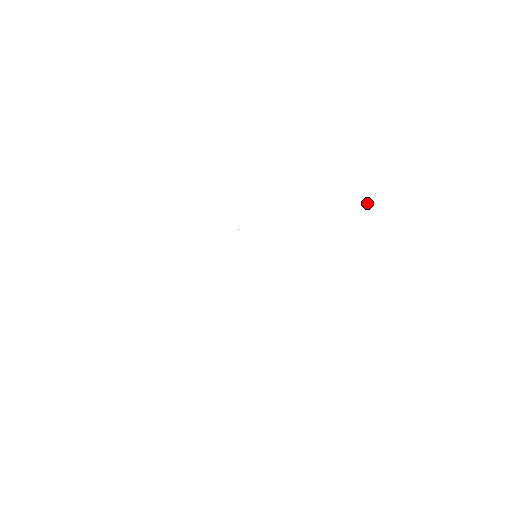
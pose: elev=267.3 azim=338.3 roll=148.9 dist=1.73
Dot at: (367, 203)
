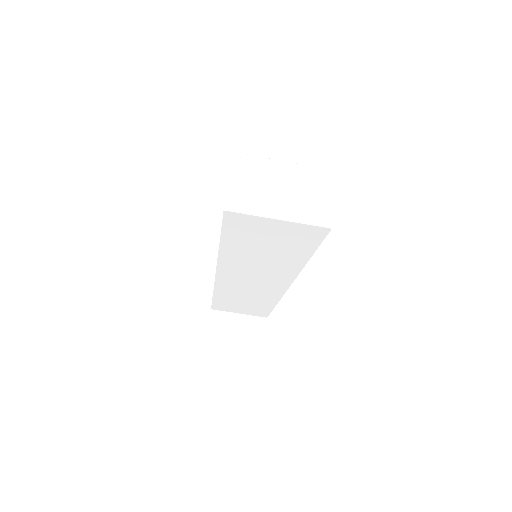
Dot at: (266, 176)
